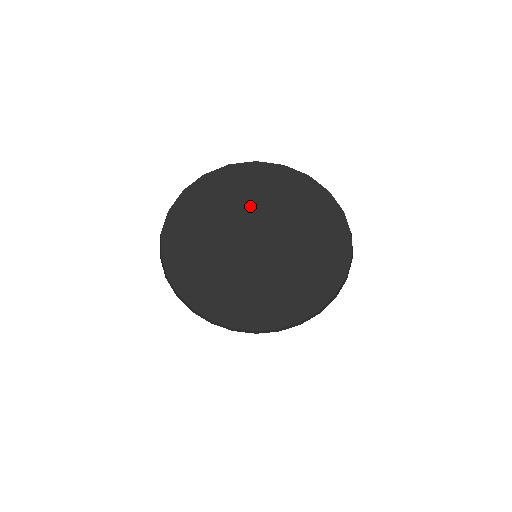
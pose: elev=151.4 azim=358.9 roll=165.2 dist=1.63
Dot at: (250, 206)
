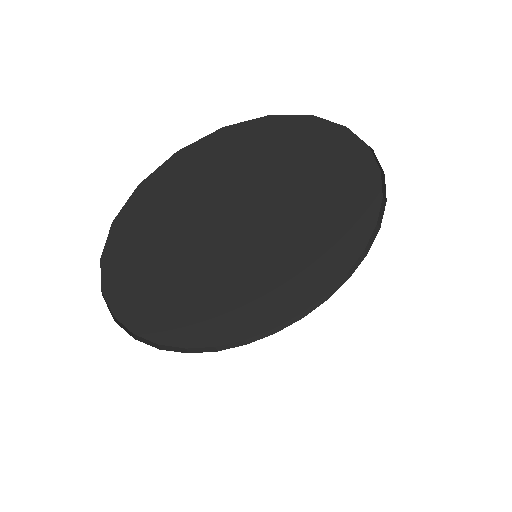
Dot at: (310, 193)
